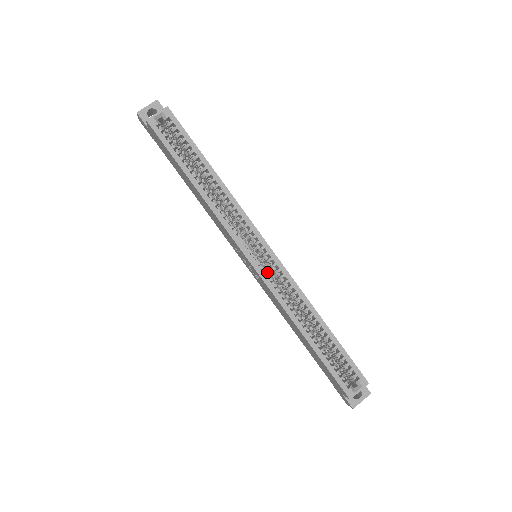
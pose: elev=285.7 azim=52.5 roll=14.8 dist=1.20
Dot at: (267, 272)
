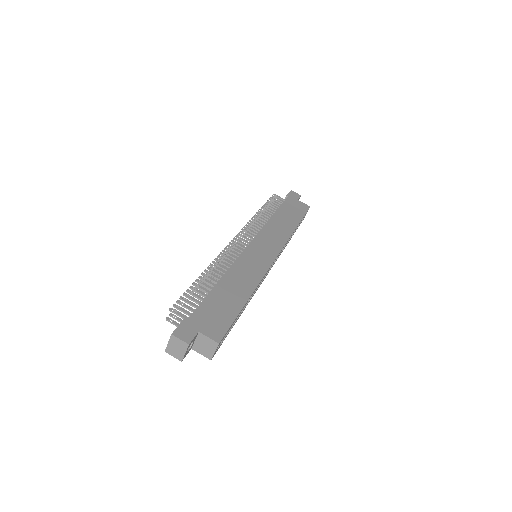
Dot at: occluded
